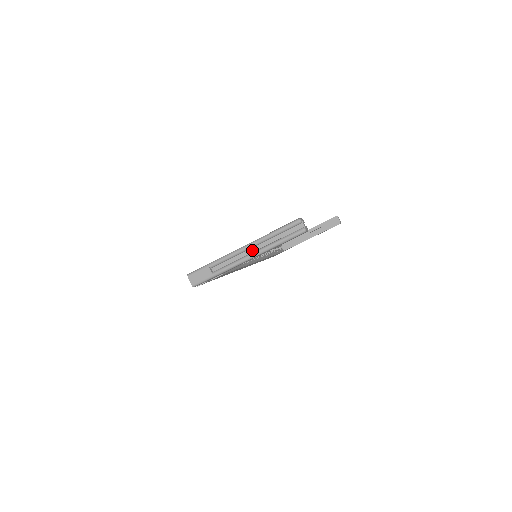
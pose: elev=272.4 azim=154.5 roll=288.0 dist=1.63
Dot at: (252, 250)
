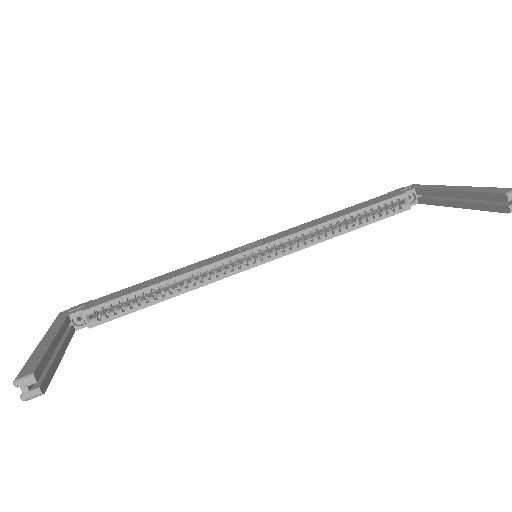
Dot at: occluded
